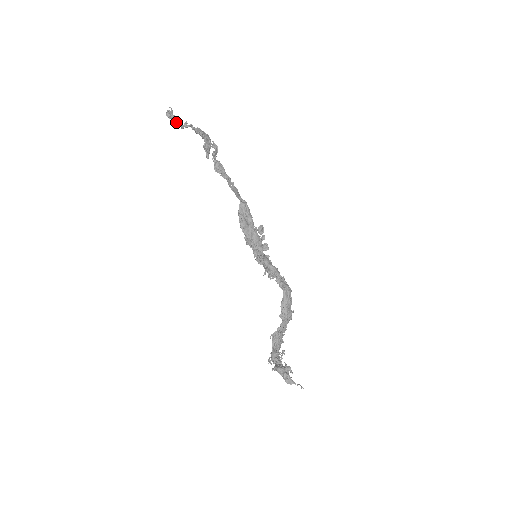
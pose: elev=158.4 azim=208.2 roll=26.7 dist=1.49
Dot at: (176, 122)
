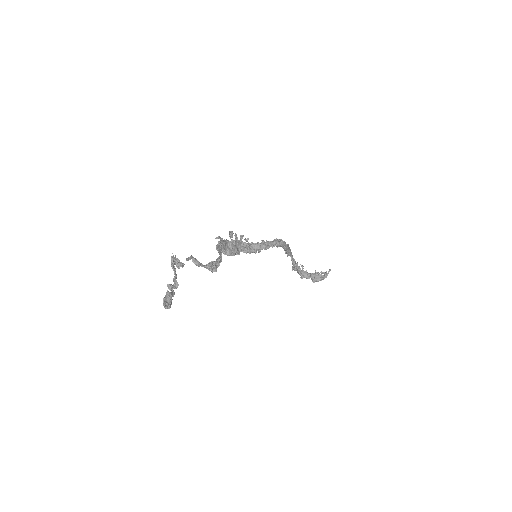
Dot at: (172, 299)
